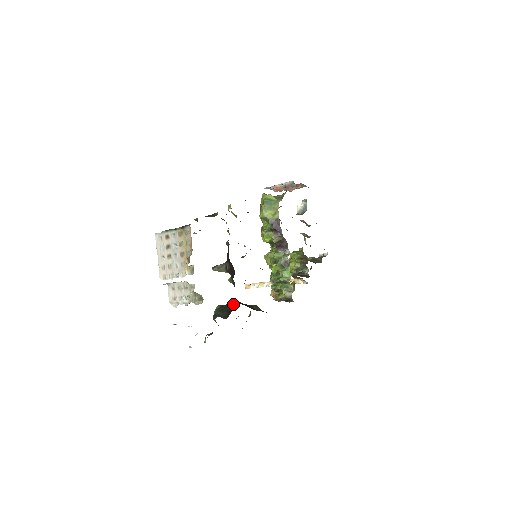
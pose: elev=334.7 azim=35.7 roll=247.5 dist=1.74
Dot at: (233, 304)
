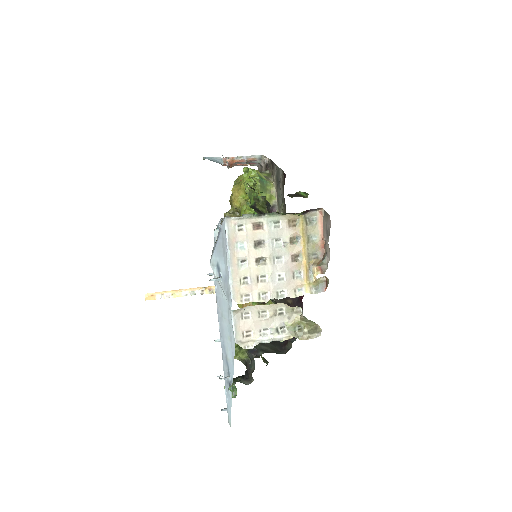
Dot at: occluded
